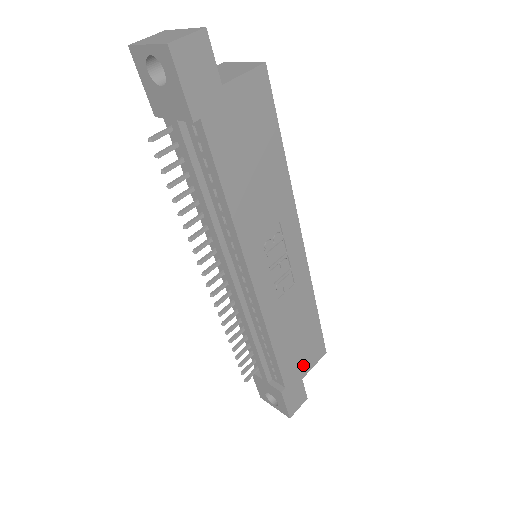
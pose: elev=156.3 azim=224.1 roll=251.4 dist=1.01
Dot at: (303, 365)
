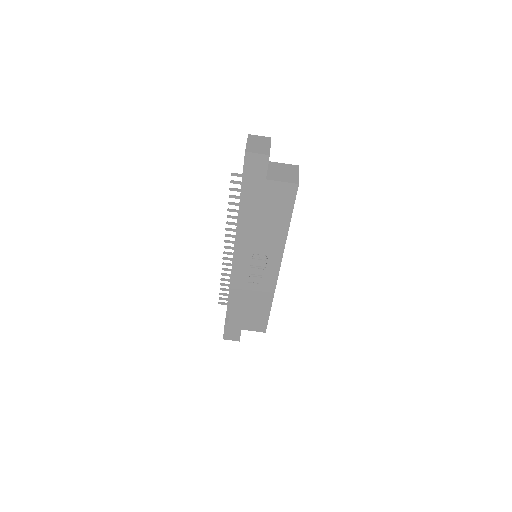
Dot at: (246, 324)
